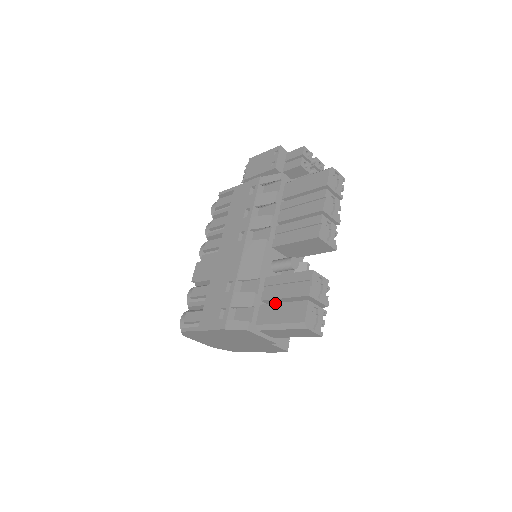
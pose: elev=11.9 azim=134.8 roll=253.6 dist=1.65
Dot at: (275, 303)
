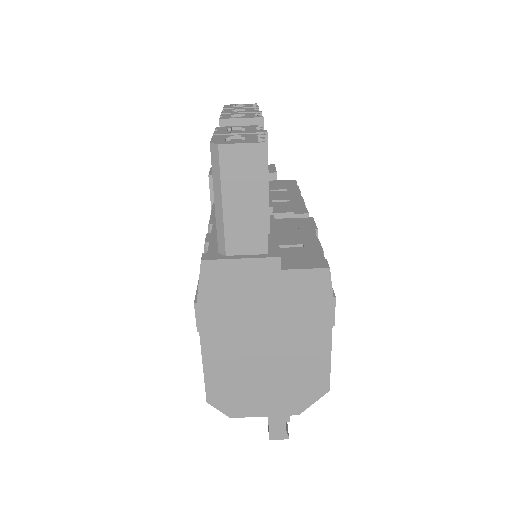
Dot at: occluded
